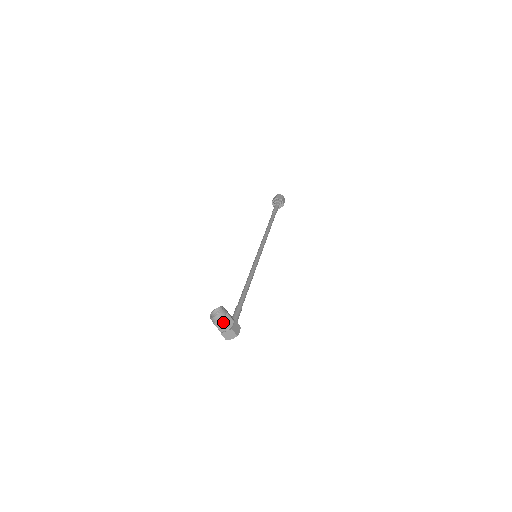
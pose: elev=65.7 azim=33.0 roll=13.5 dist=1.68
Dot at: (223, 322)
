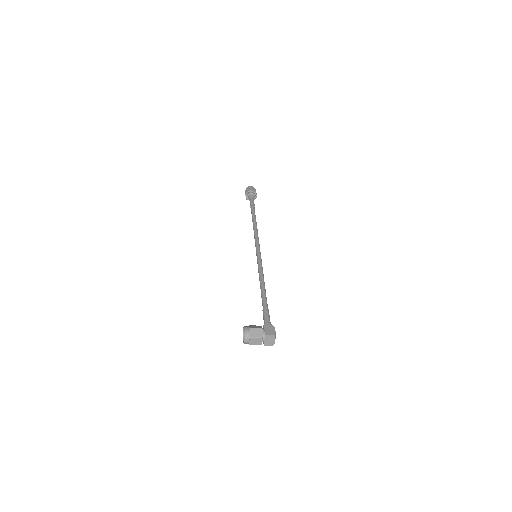
Dot at: (253, 338)
